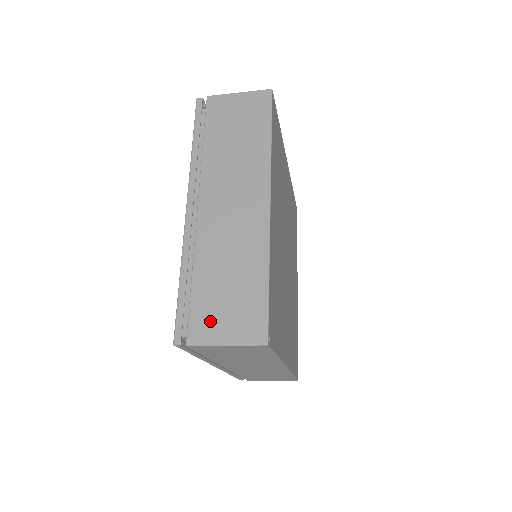
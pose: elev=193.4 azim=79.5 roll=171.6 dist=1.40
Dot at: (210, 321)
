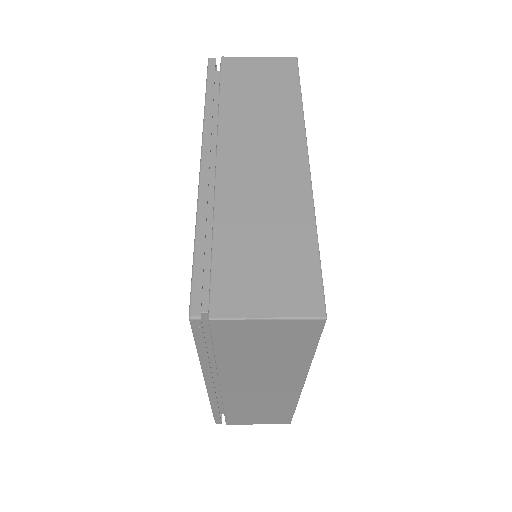
Dot at: (242, 288)
